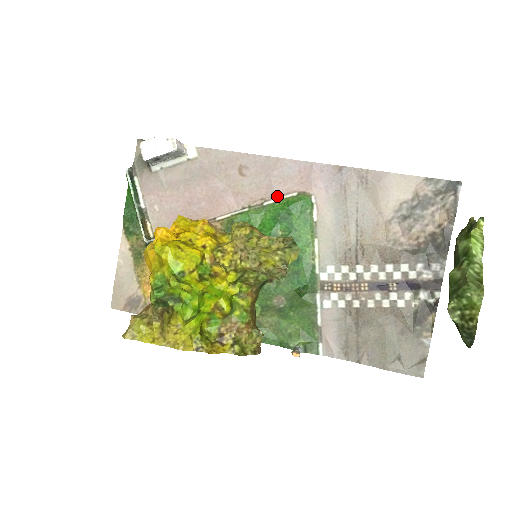
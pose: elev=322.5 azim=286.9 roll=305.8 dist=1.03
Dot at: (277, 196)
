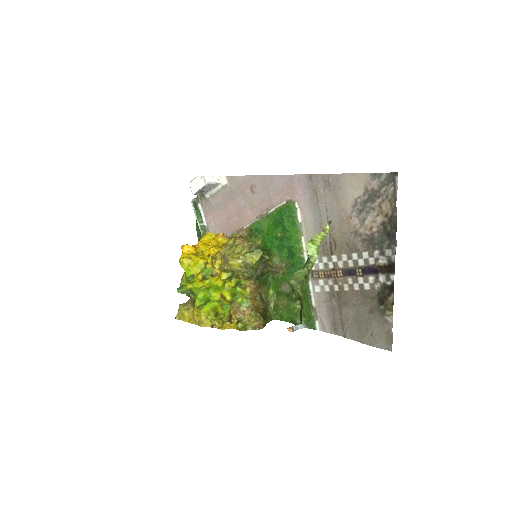
Dot at: (275, 206)
